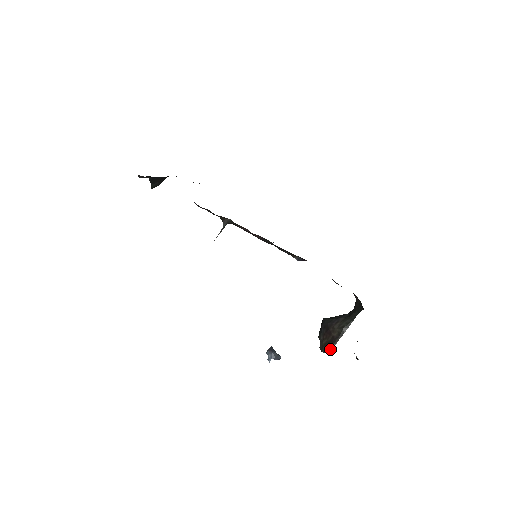
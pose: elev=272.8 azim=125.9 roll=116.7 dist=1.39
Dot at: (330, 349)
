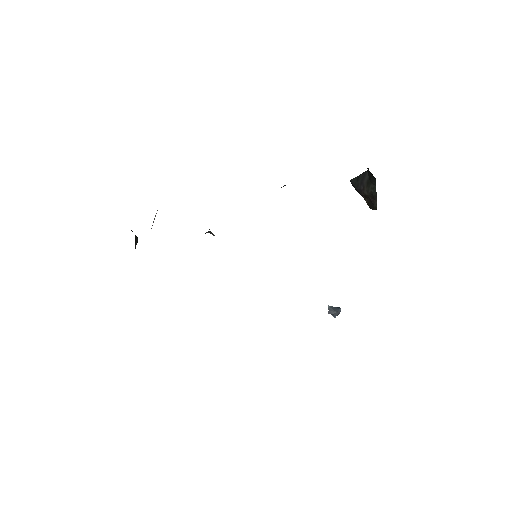
Dot at: (375, 209)
